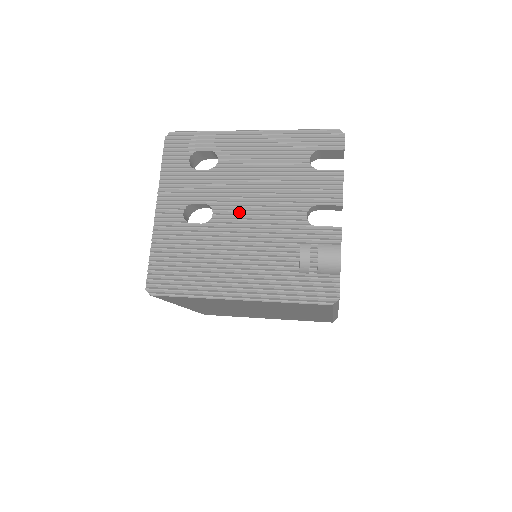
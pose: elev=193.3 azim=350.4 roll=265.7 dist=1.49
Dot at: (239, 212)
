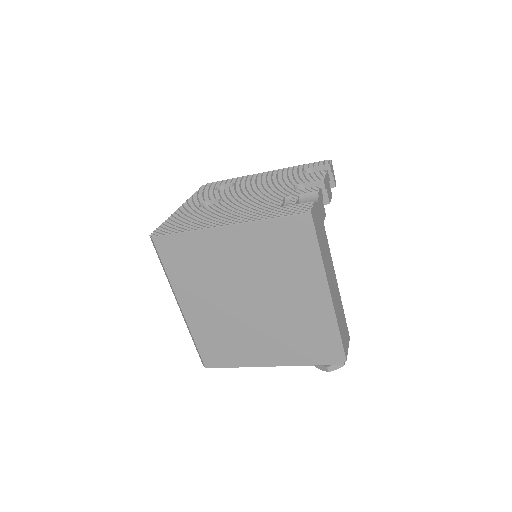
Dot at: (241, 197)
